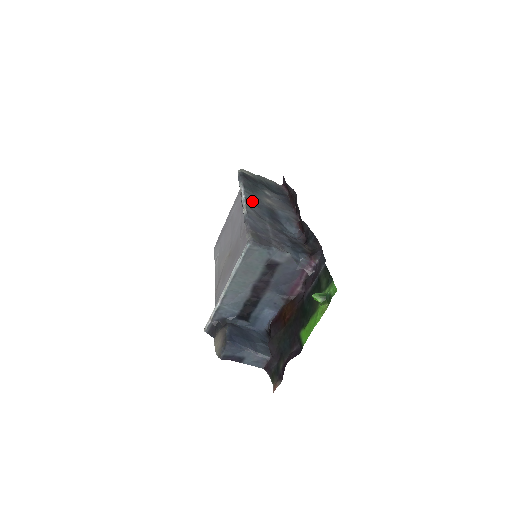
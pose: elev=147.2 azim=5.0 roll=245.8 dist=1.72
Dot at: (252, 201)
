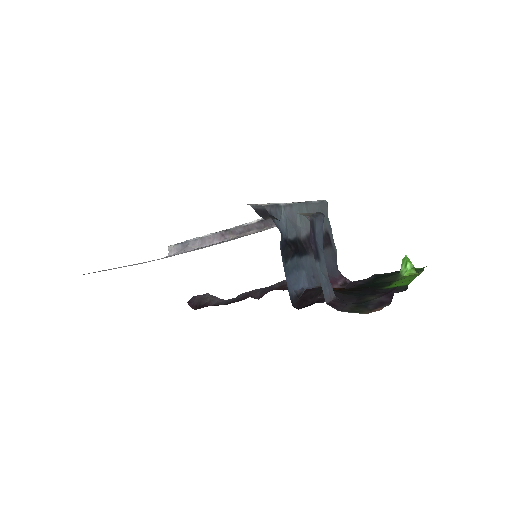
Dot at: occluded
